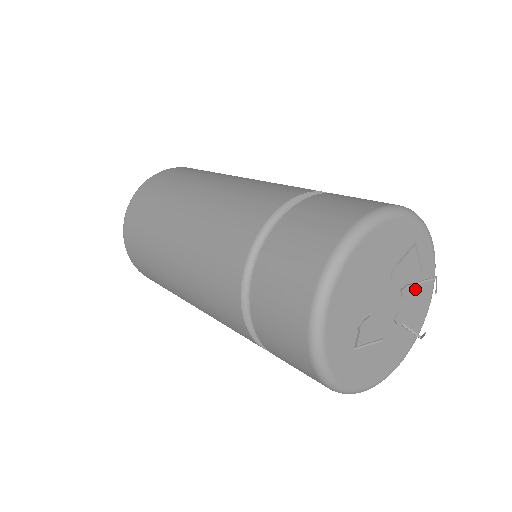
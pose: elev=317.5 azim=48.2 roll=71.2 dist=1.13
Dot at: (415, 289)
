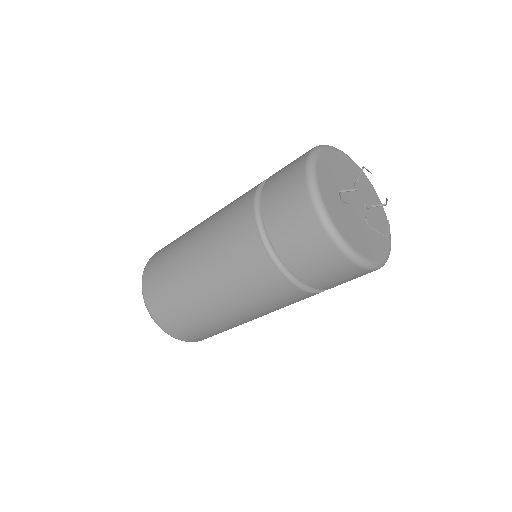
Dot at: (375, 214)
